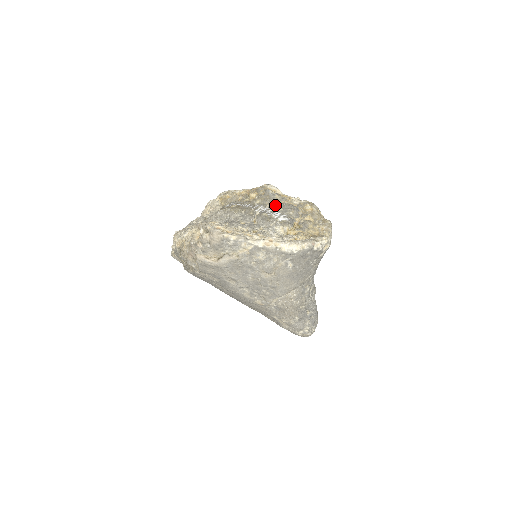
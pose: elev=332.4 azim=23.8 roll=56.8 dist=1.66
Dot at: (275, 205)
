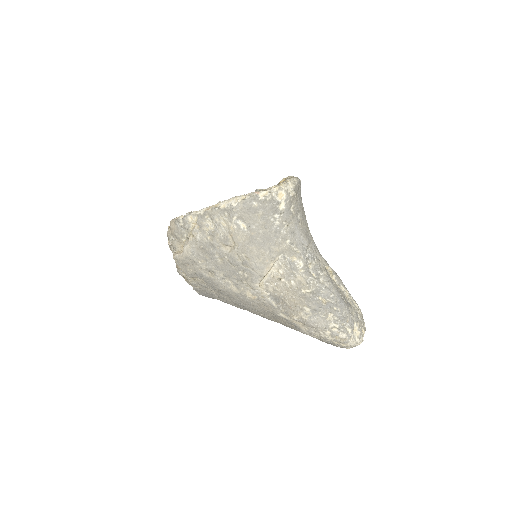
Dot at: occluded
